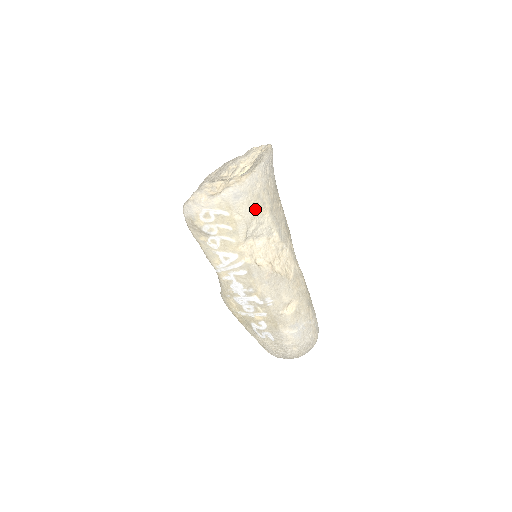
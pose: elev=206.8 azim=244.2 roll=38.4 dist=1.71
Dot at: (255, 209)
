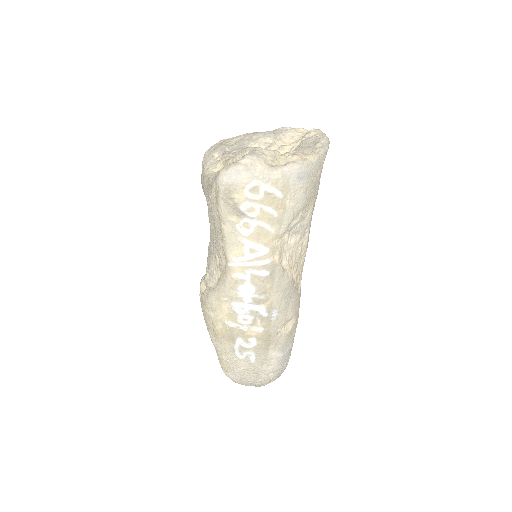
Dot at: (308, 199)
